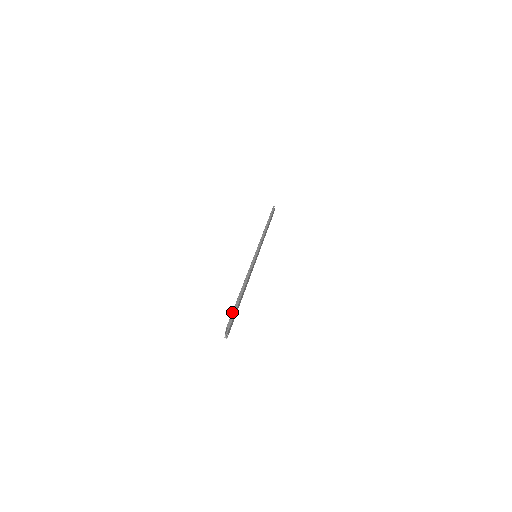
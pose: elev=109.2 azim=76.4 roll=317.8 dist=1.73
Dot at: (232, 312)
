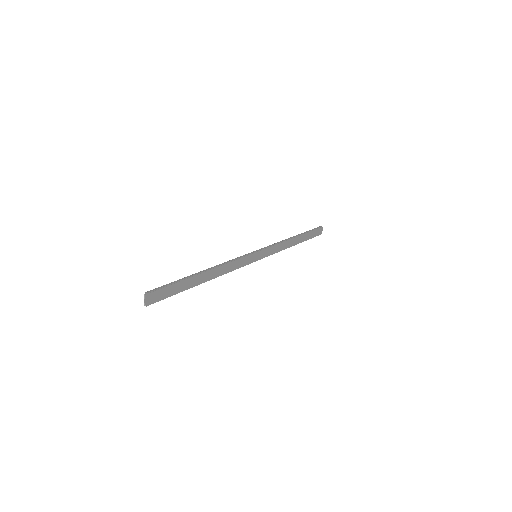
Dot at: occluded
